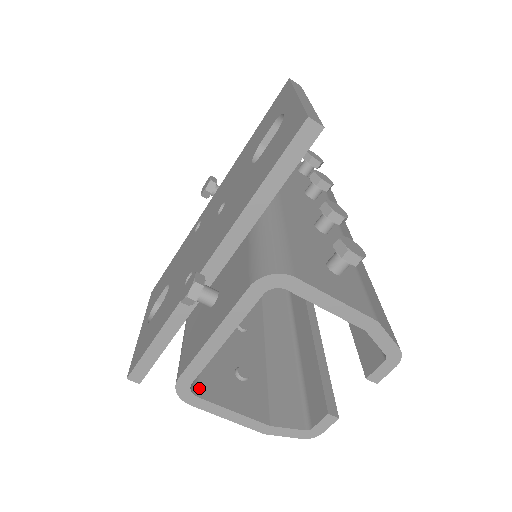
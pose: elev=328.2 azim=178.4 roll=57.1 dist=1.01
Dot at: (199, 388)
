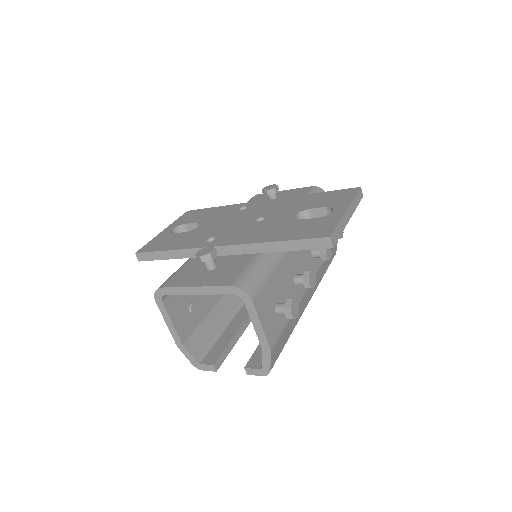
Dot at: (167, 299)
